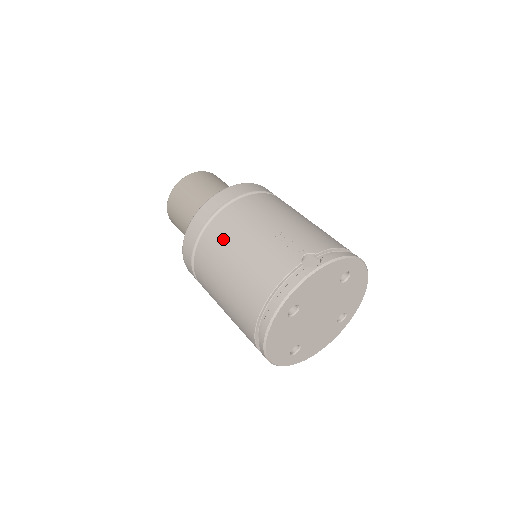
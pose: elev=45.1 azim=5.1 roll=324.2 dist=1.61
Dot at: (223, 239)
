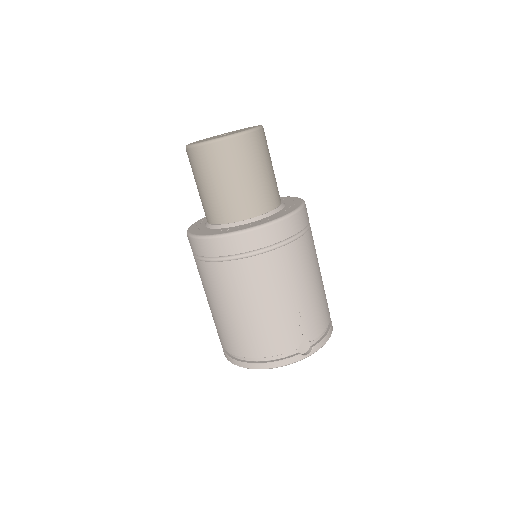
Dot at: (249, 285)
